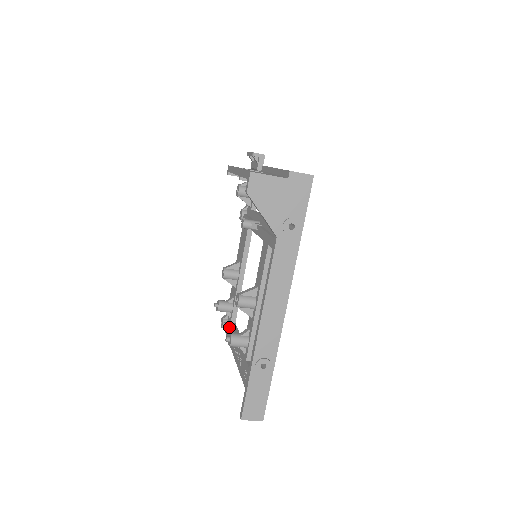
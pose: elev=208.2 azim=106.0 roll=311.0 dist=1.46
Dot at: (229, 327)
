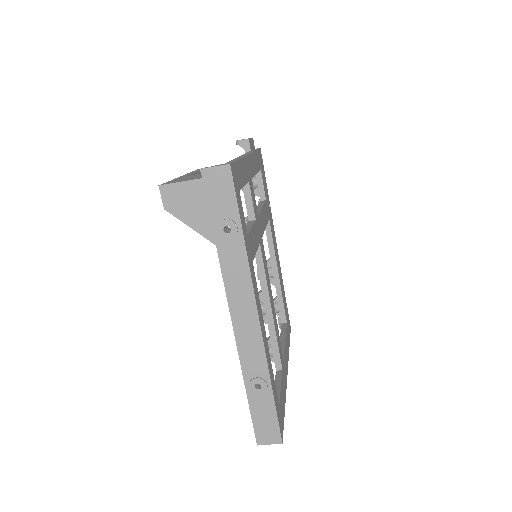
Dot at: occluded
